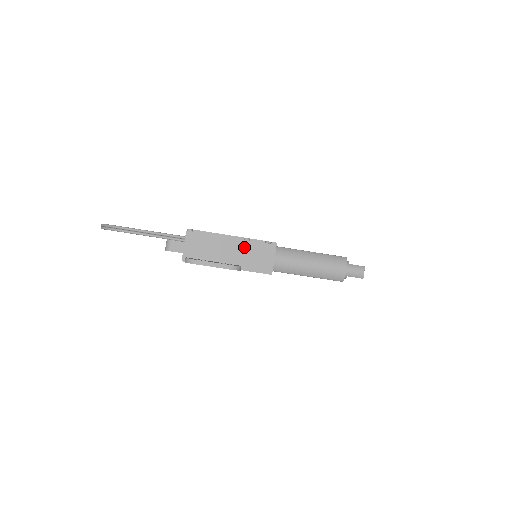
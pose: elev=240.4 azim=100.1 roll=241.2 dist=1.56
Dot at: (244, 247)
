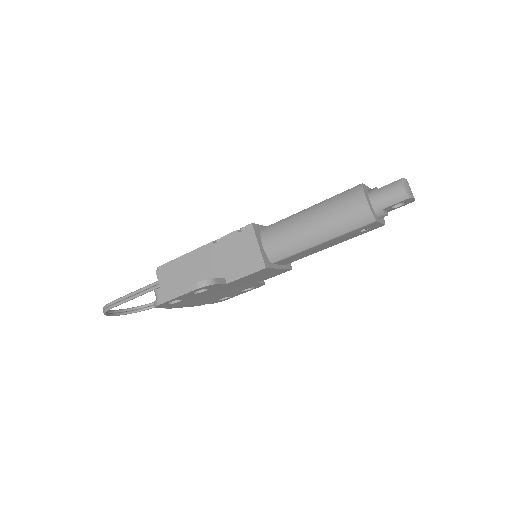
Dot at: (218, 253)
